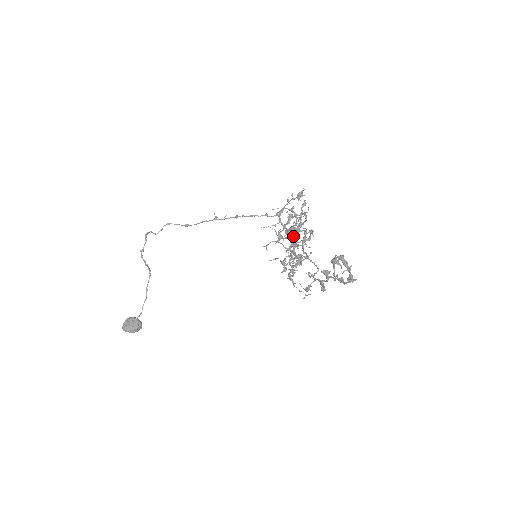
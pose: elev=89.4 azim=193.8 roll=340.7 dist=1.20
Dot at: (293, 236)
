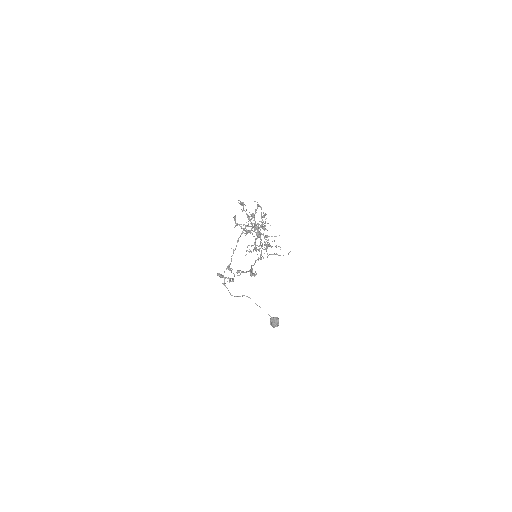
Dot at: (264, 223)
